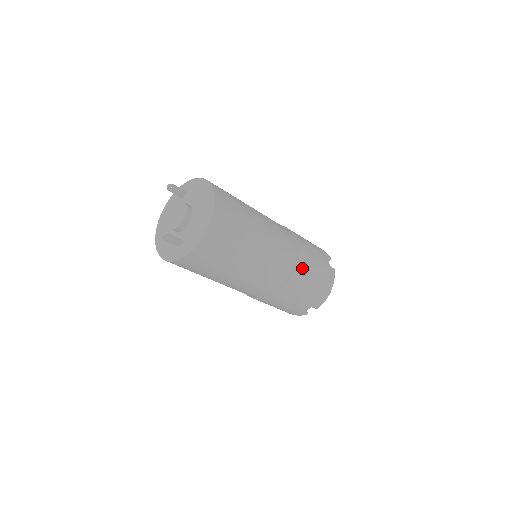
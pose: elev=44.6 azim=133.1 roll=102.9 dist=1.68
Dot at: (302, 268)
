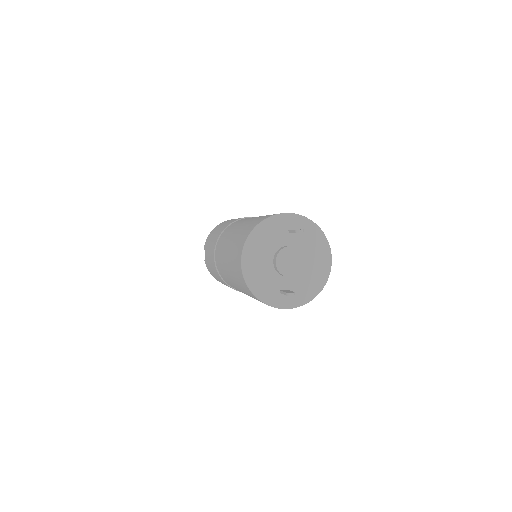
Dot at: occluded
